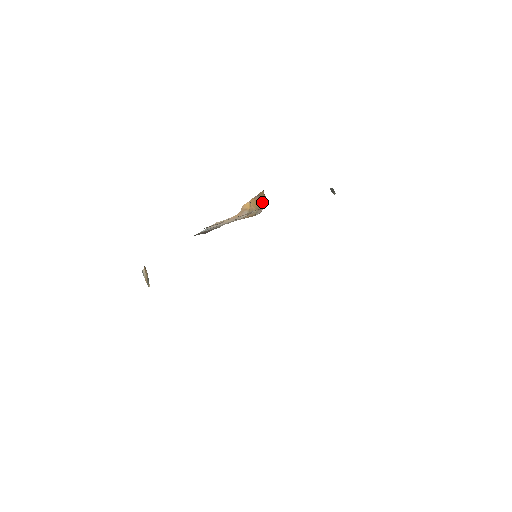
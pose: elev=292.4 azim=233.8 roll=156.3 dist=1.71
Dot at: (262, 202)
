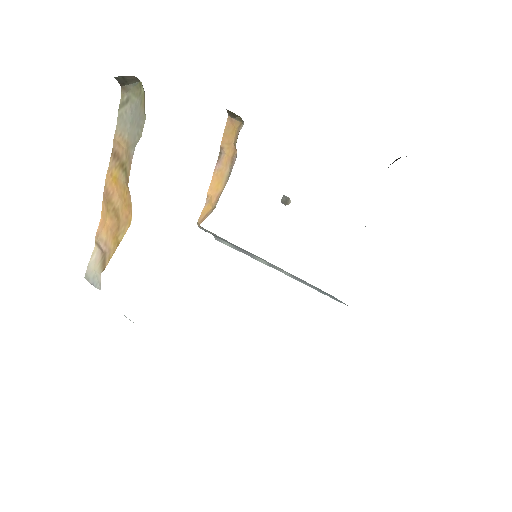
Dot at: (230, 149)
